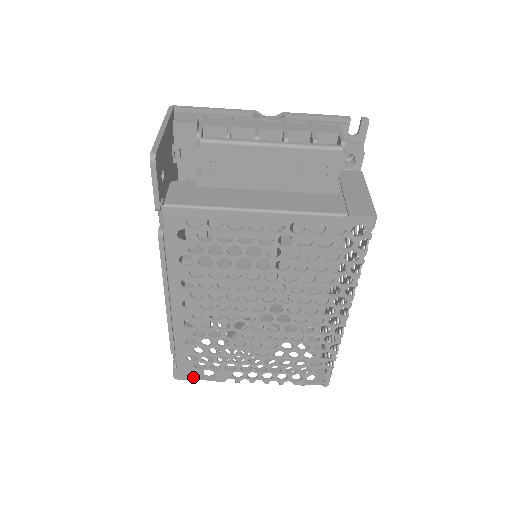
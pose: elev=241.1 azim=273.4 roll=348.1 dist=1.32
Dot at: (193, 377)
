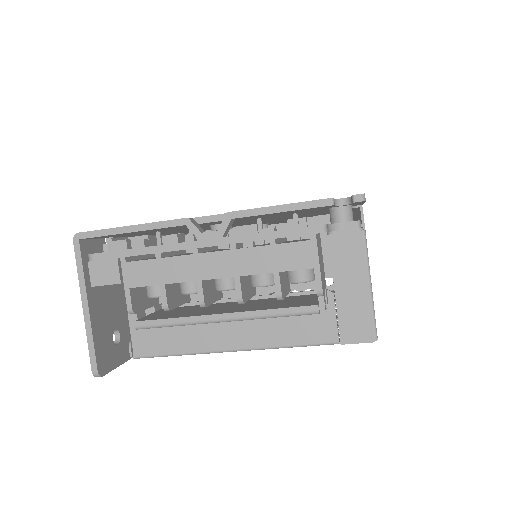
Dot at: occluded
